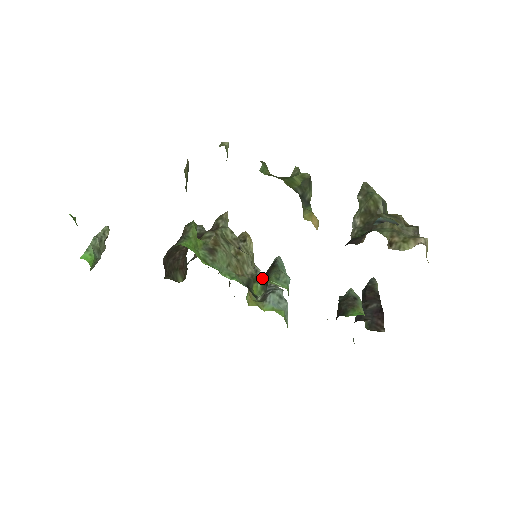
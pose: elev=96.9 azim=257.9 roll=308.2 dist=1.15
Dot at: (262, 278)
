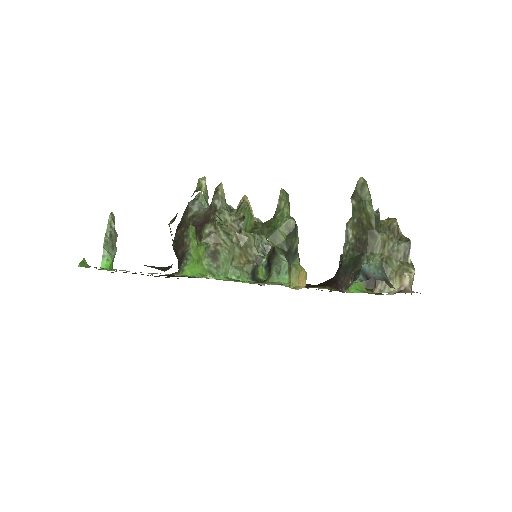
Dot at: (265, 261)
